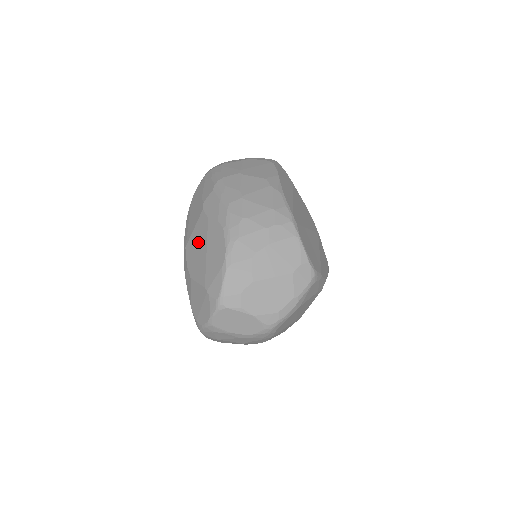
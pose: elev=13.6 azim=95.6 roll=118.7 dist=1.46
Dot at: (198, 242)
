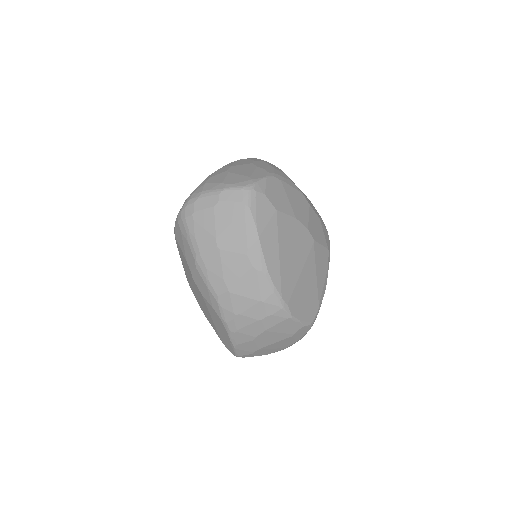
Dot at: (200, 301)
